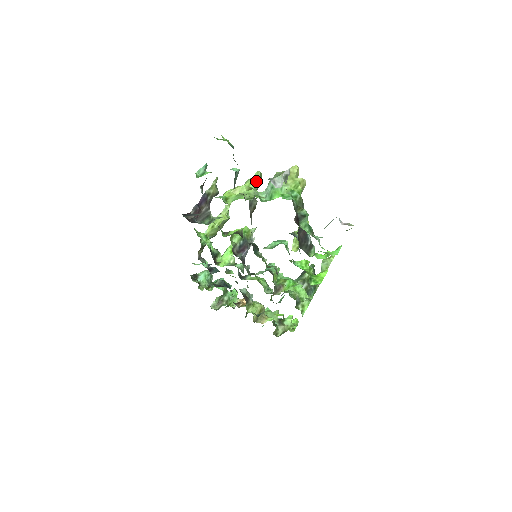
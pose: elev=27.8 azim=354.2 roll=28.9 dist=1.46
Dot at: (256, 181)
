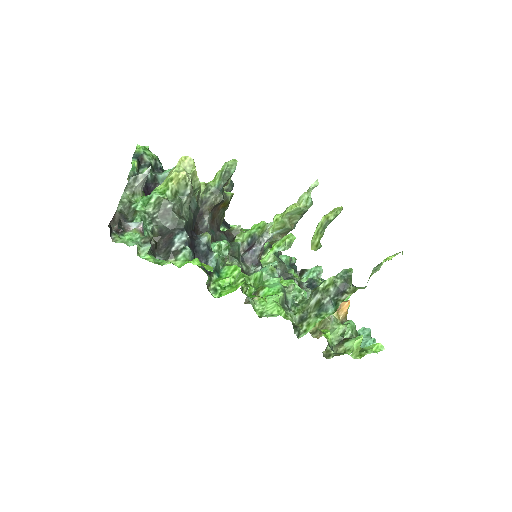
Dot at: (221, 173)
